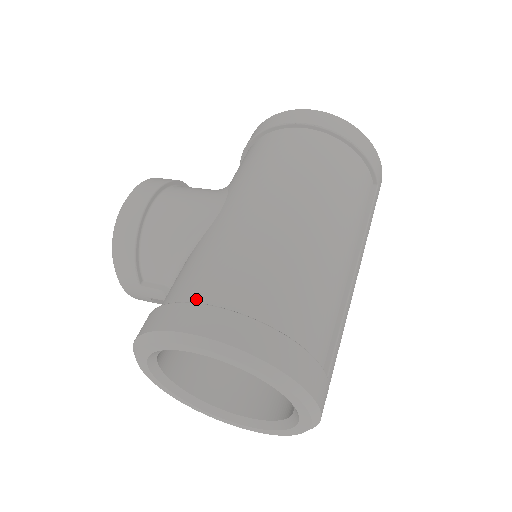
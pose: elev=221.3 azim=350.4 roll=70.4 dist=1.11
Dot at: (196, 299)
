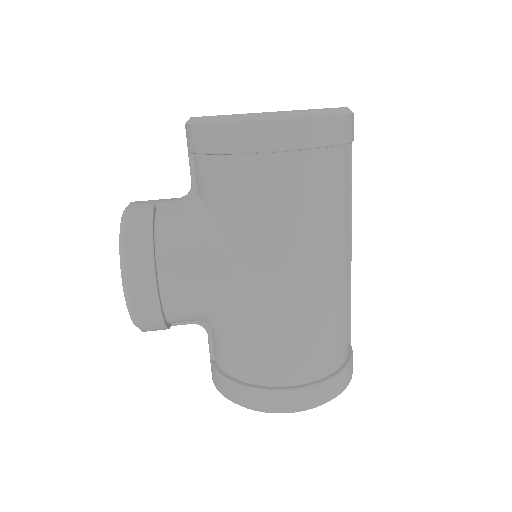
Dot at: (274, 382)
